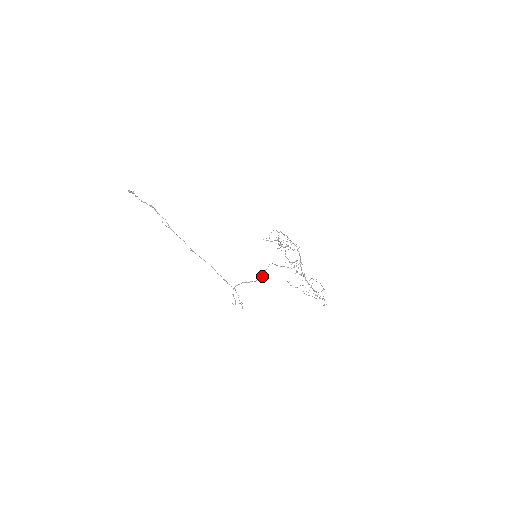
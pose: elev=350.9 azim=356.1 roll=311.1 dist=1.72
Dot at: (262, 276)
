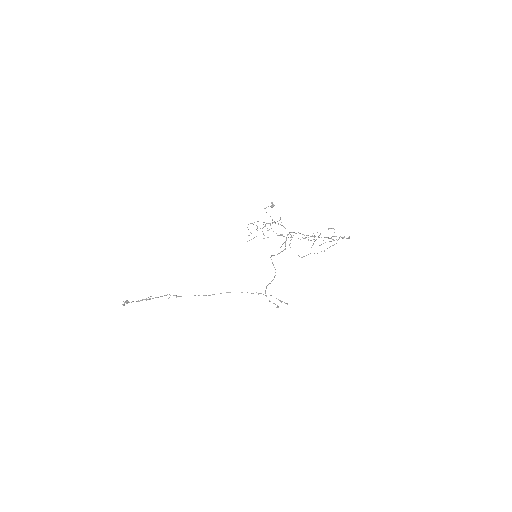
Dot at: occluded
